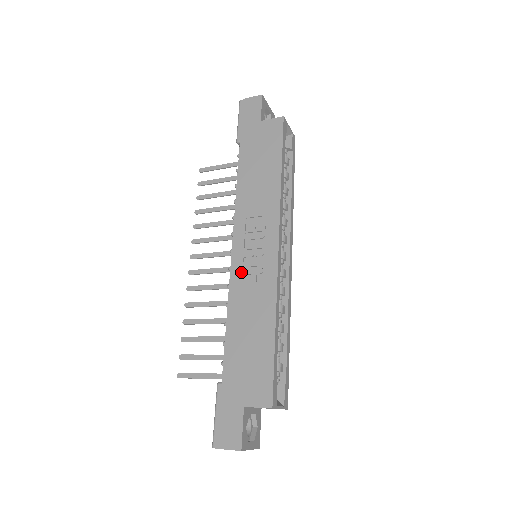
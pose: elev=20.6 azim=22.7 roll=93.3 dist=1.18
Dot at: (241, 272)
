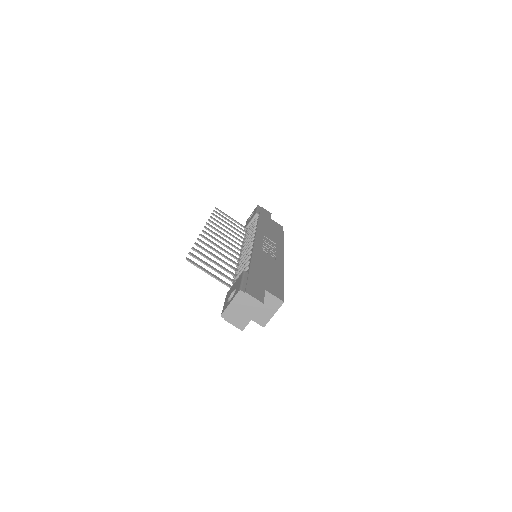
Dot at: (262, 247)
